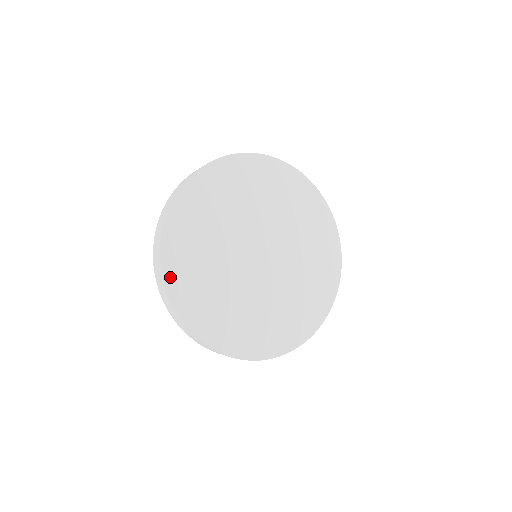
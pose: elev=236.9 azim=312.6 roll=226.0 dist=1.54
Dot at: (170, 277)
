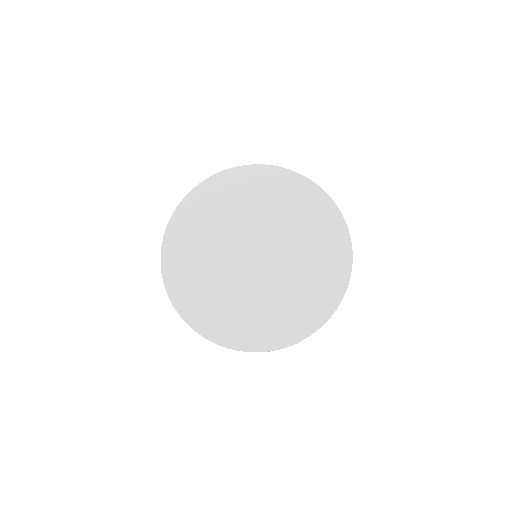
Dot at: (198, 324)
